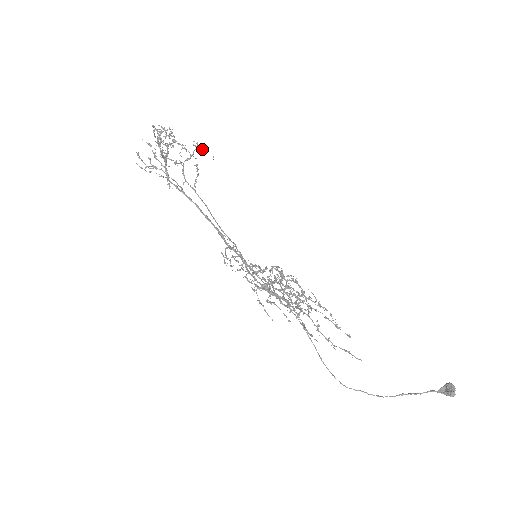
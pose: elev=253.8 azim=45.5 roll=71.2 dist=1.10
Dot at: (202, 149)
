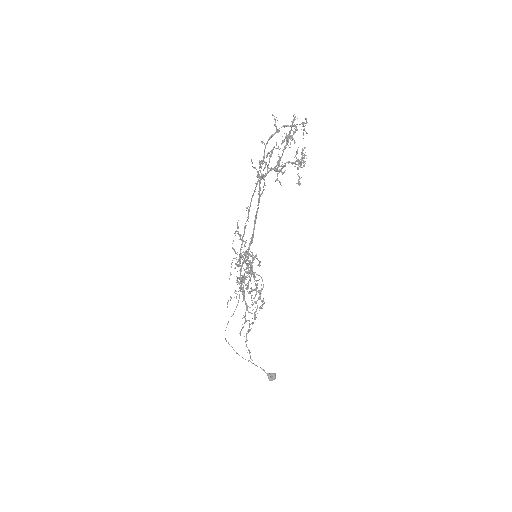
Dot at: (304, 126)
